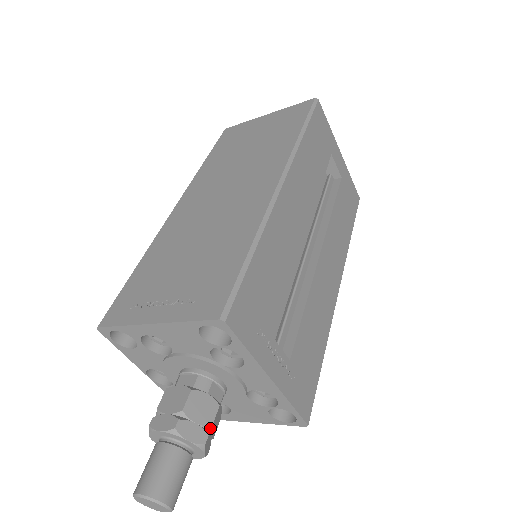
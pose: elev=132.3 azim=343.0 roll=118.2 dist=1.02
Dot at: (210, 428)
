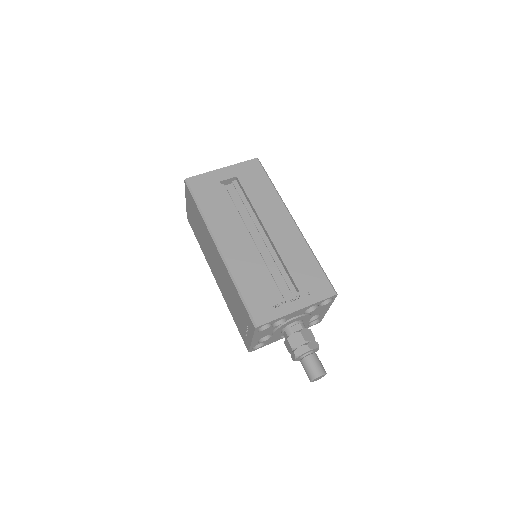
Dot at: (305, 342)
